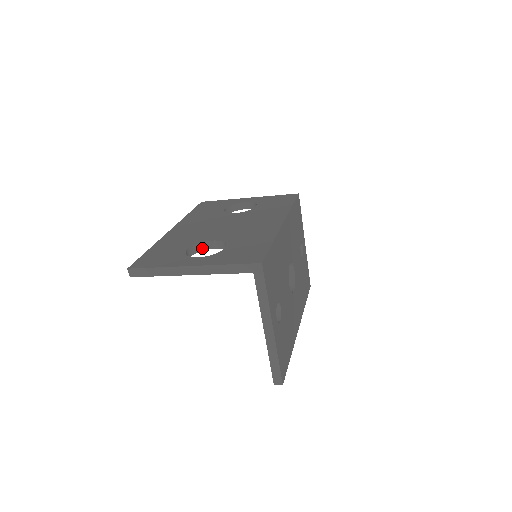
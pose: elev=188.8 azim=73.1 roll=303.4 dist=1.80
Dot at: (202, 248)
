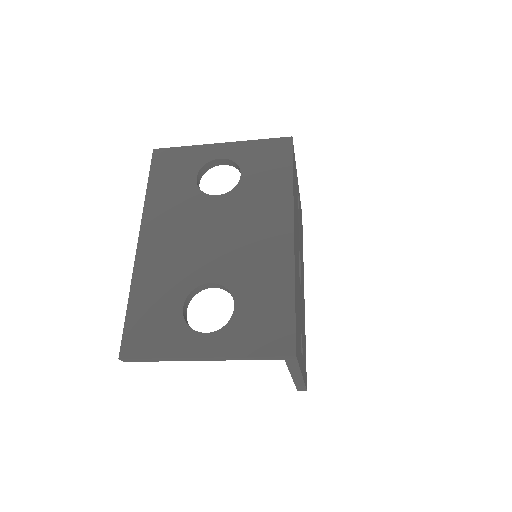
Dot at: (197, 291)
